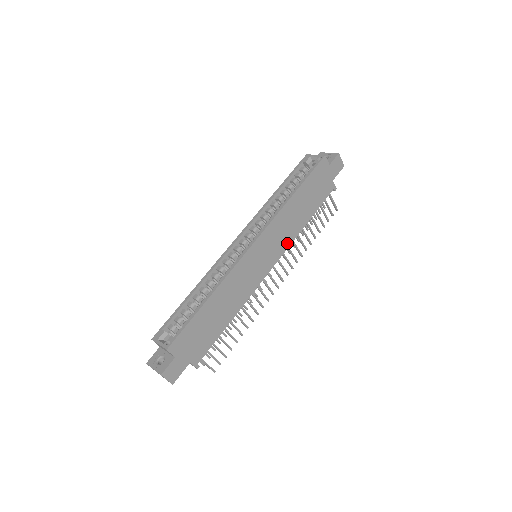
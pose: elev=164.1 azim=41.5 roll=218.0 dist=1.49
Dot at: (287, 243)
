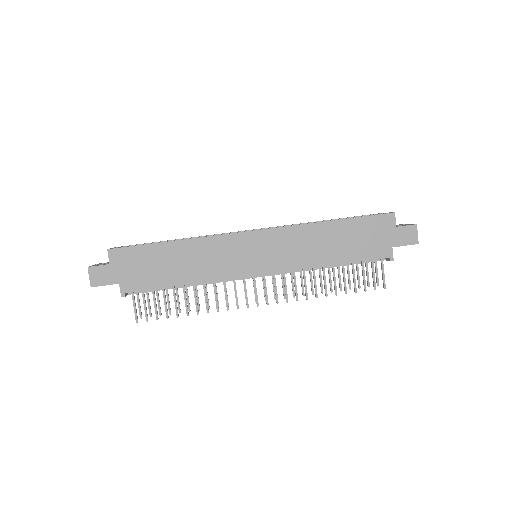
Dot at: (293, 265)
